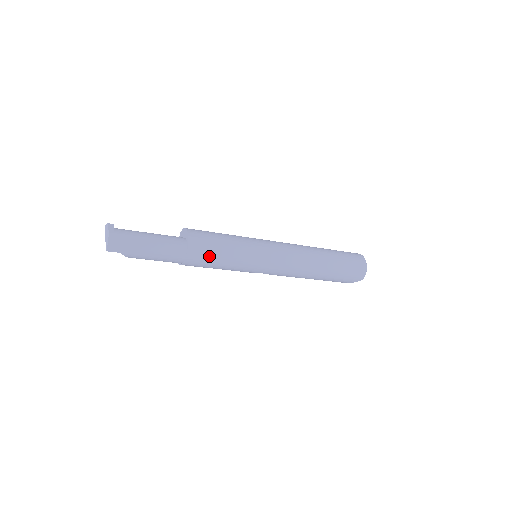
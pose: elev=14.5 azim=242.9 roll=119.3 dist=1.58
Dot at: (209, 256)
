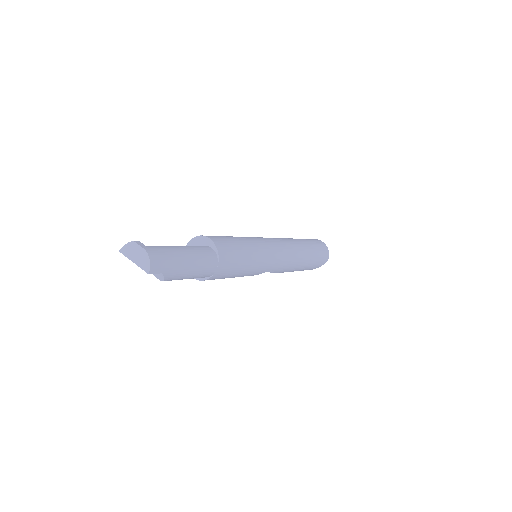
Dot at: (235, 259)
